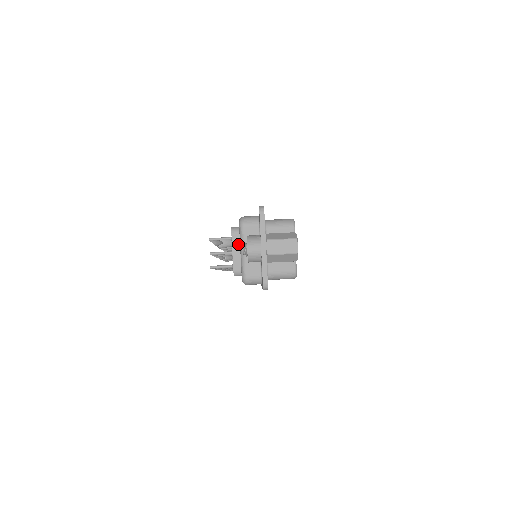
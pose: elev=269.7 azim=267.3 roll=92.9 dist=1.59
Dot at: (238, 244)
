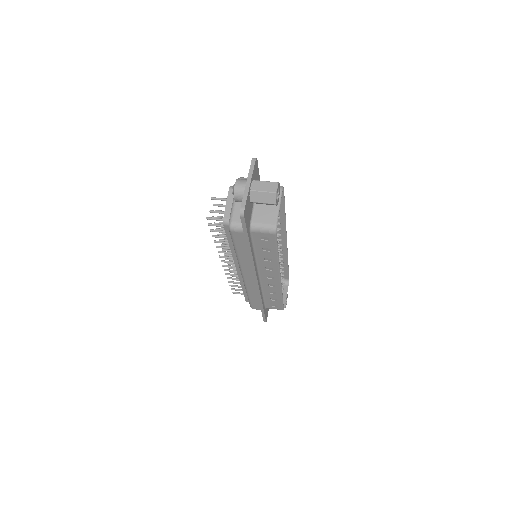
Dot at: (232, 197)
